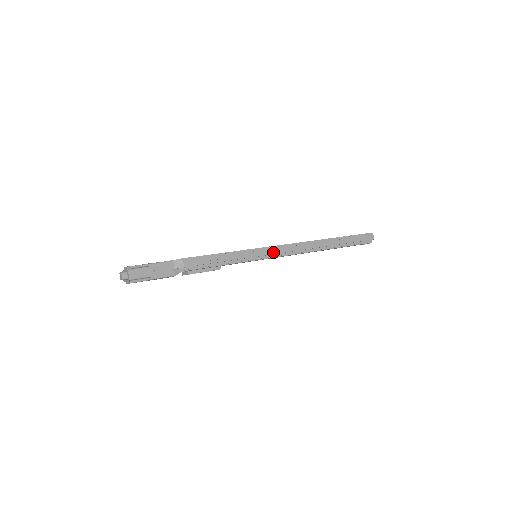
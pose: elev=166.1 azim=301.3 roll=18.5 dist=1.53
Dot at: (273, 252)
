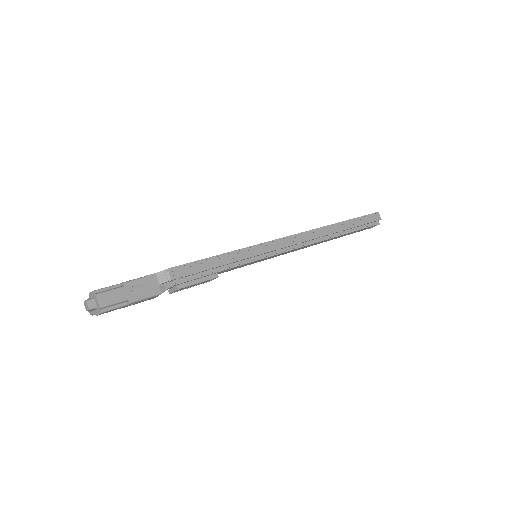
Dot at: (277, 247)
